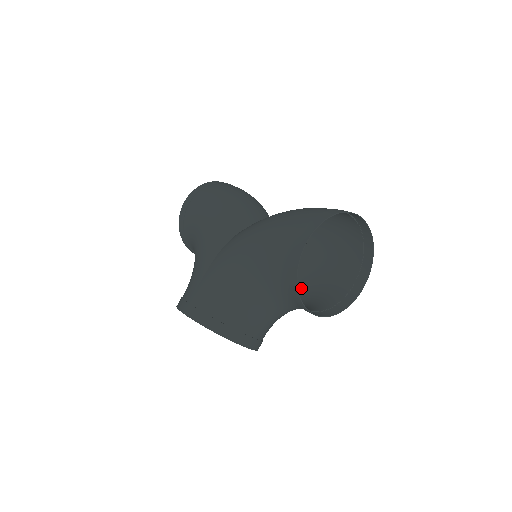
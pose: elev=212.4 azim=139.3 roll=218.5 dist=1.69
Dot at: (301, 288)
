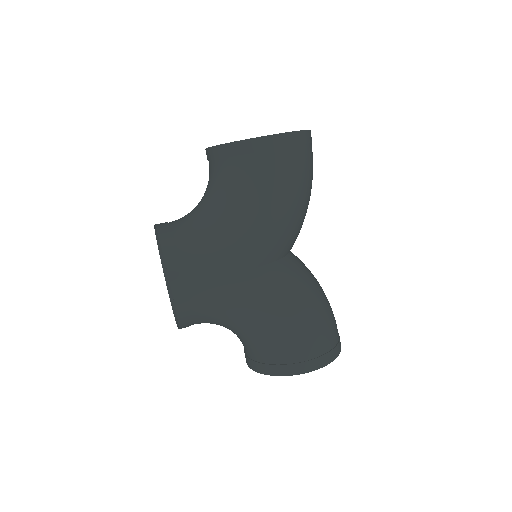
Dot at: occluded
